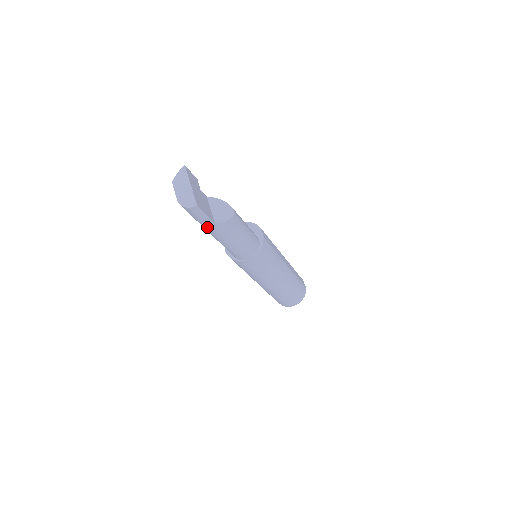
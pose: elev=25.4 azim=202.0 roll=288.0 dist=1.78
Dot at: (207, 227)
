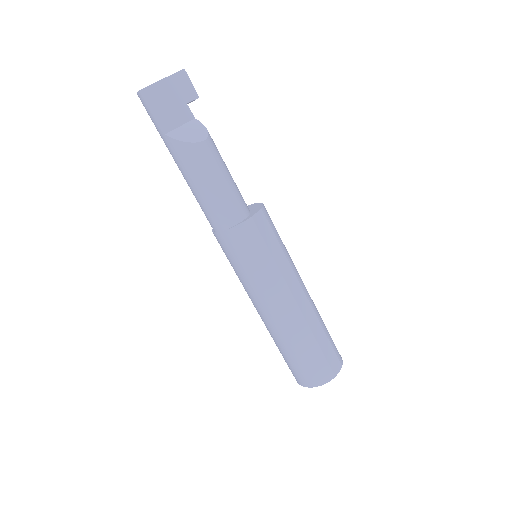
Dot at: (164, 141)
